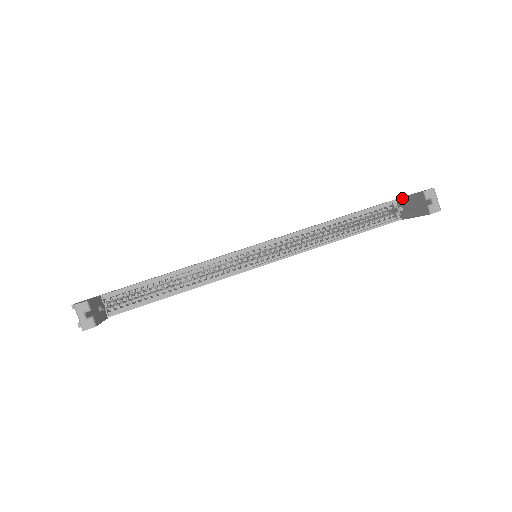
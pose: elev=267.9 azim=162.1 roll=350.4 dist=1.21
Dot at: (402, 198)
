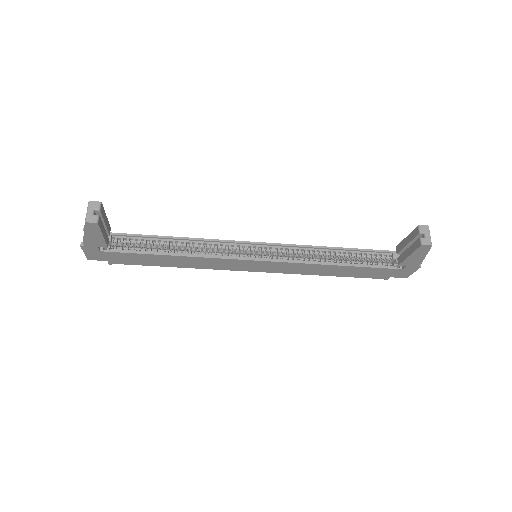
Dot at: (401, 242)
